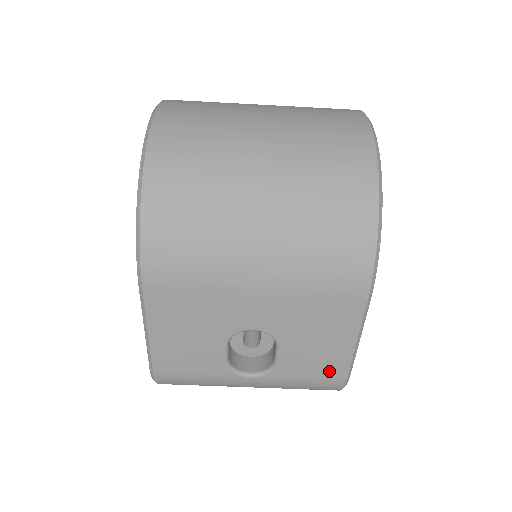
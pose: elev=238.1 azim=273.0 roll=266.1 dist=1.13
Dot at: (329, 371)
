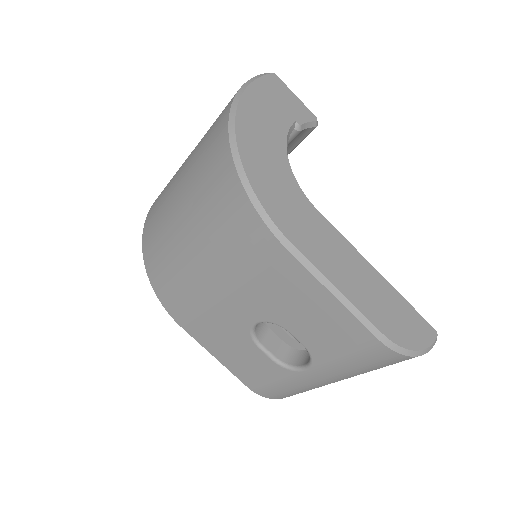
Dot at: (352, 337)
